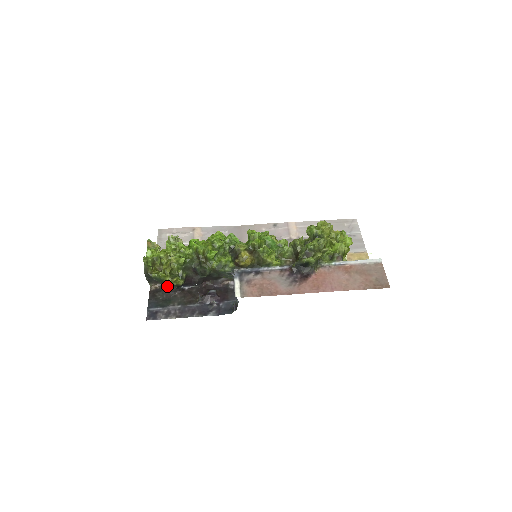
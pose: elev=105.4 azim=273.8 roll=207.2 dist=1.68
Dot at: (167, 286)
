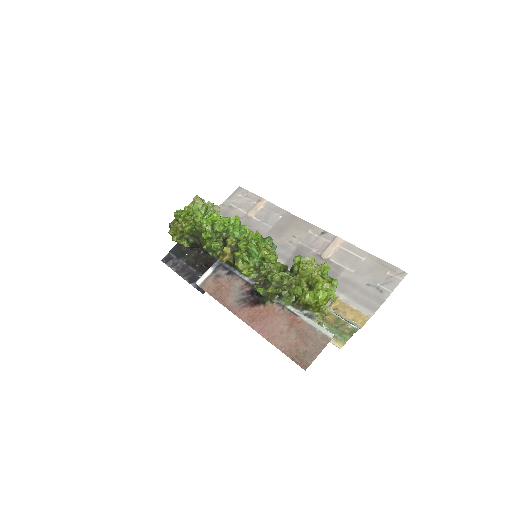
Dot at: occluded
